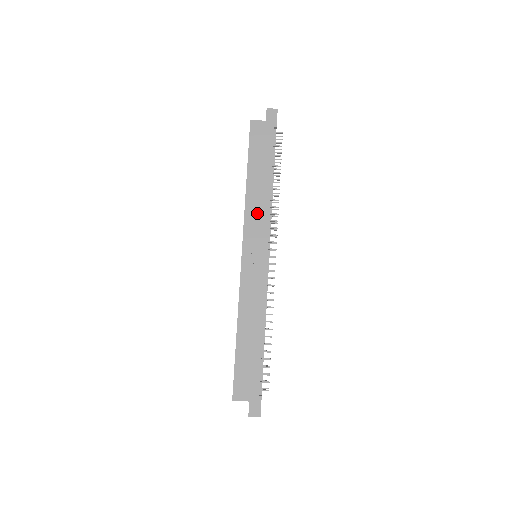
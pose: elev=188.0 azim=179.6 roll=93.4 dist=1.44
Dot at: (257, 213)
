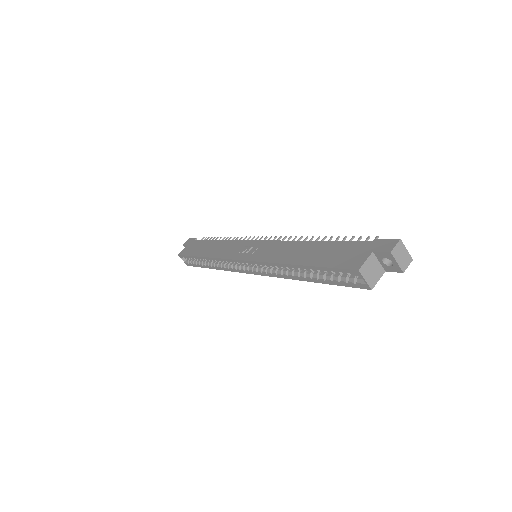
Dot at: (226, 249)
